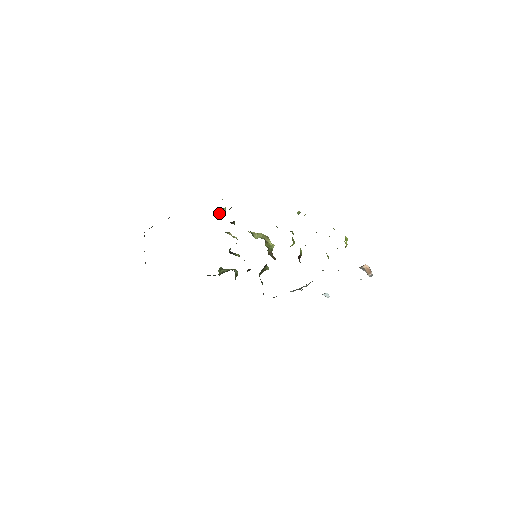
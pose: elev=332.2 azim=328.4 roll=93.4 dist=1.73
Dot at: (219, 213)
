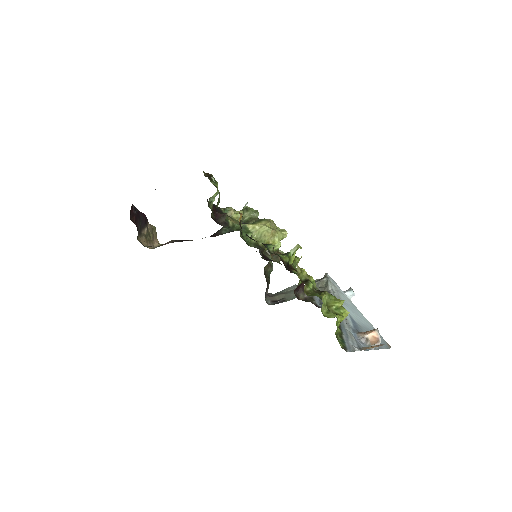
Dot at: occluded
